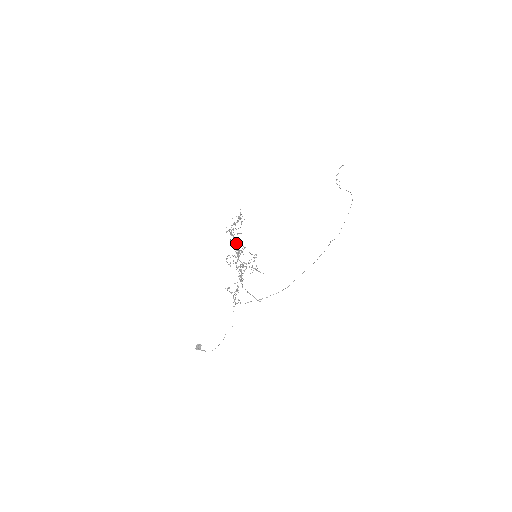
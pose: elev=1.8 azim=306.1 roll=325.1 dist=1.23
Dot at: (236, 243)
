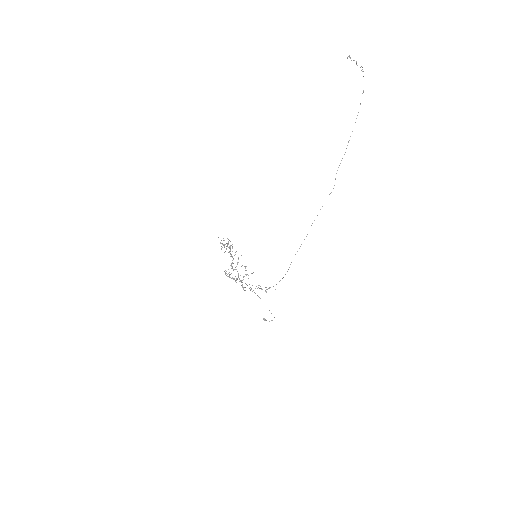
Dot at: (233, 259)
